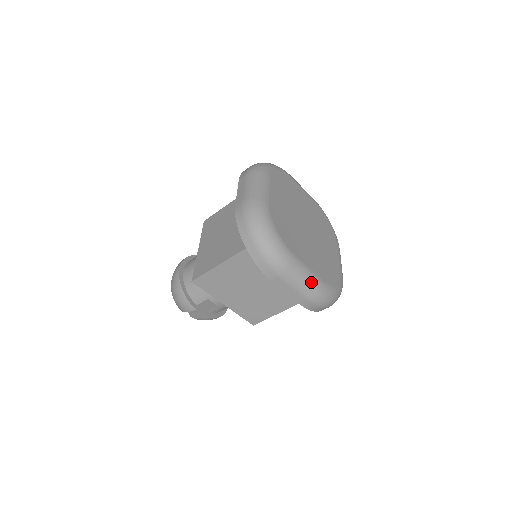
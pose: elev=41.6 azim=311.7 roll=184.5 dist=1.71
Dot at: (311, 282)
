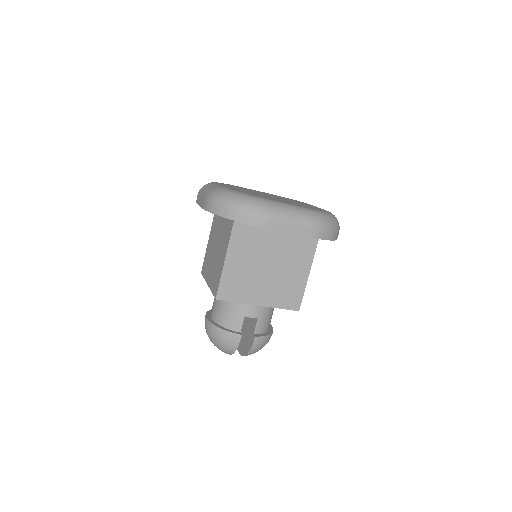
Dot at: (299, 211)
